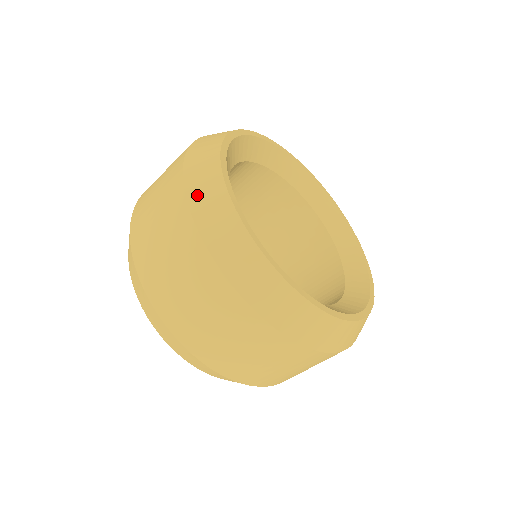
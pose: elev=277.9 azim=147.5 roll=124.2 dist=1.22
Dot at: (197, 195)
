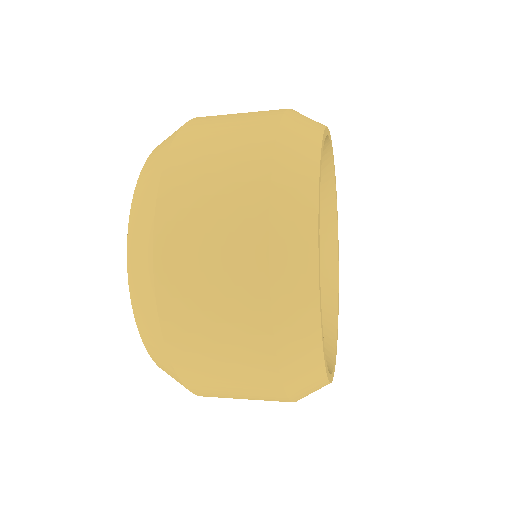
Dot at: occluded
